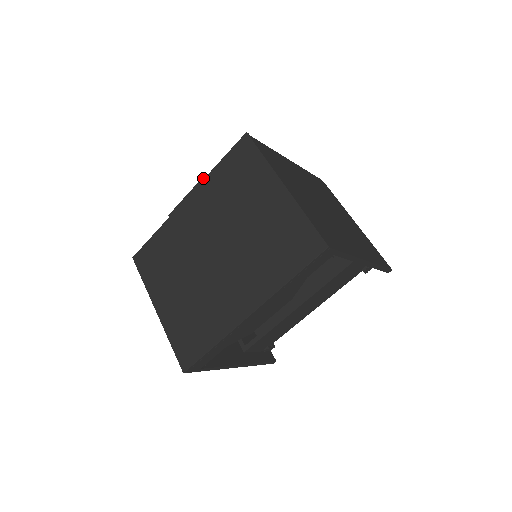
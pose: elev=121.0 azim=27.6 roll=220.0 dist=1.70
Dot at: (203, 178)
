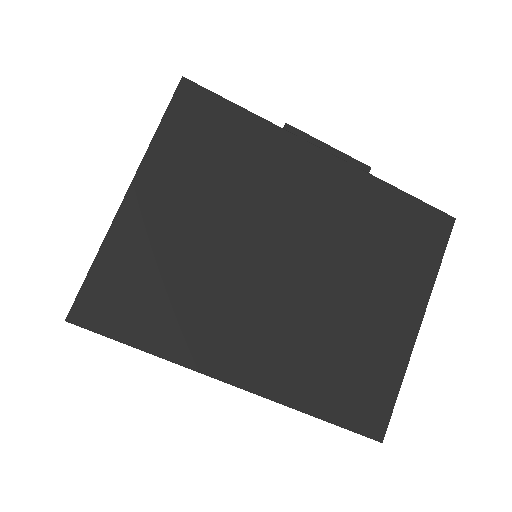
Dot at: (369, 168)
